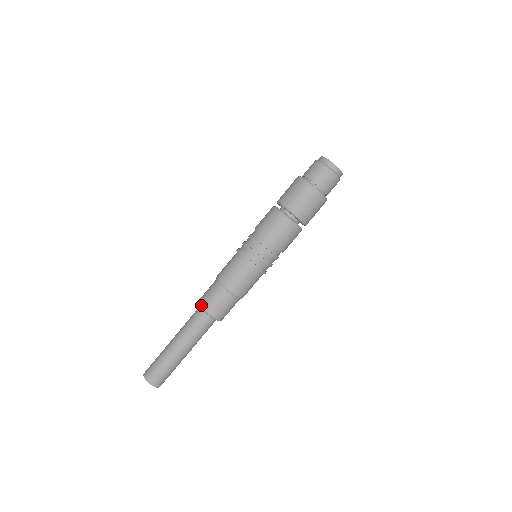
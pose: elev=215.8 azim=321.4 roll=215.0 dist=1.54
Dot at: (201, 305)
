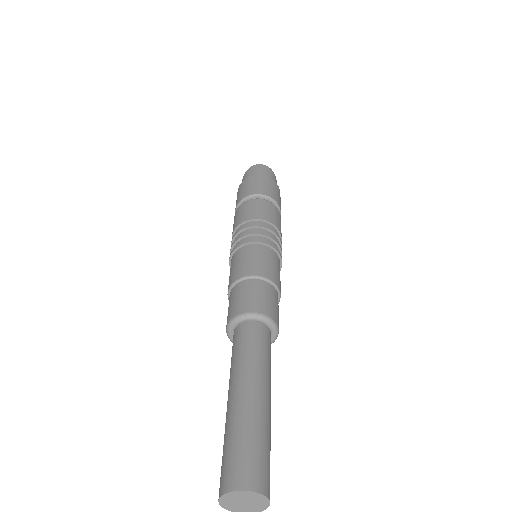
Dot at: (226, 326)
